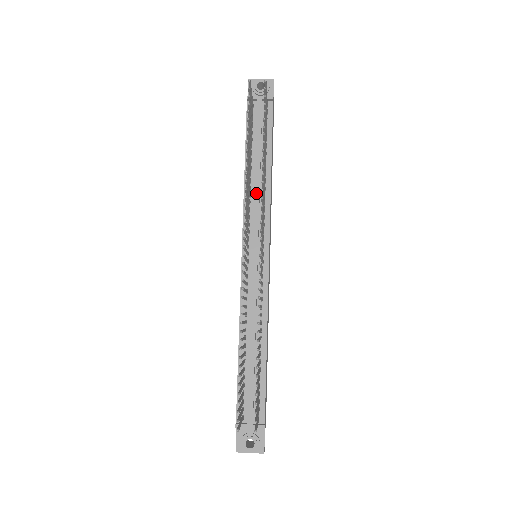
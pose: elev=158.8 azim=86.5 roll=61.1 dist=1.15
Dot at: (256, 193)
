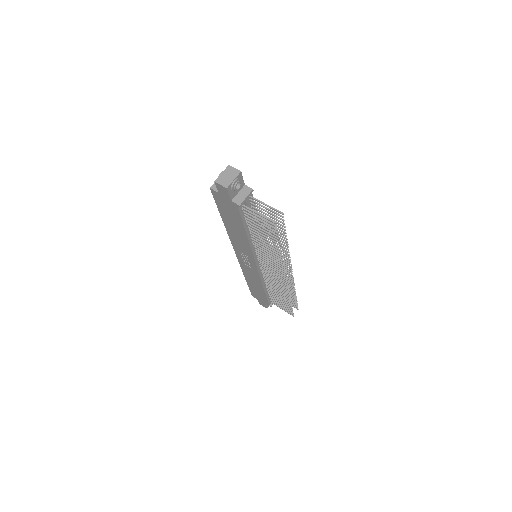
Dot at: (258, 241)
